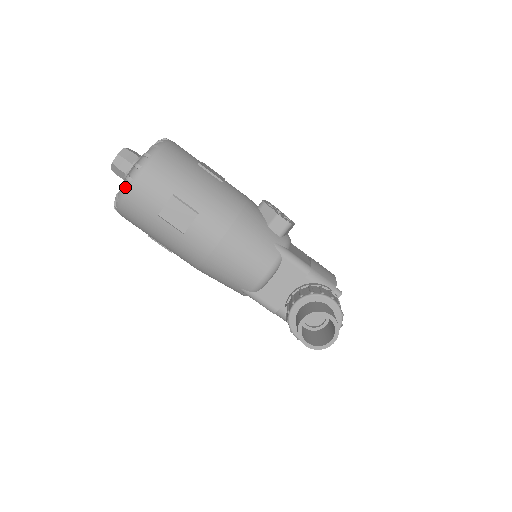
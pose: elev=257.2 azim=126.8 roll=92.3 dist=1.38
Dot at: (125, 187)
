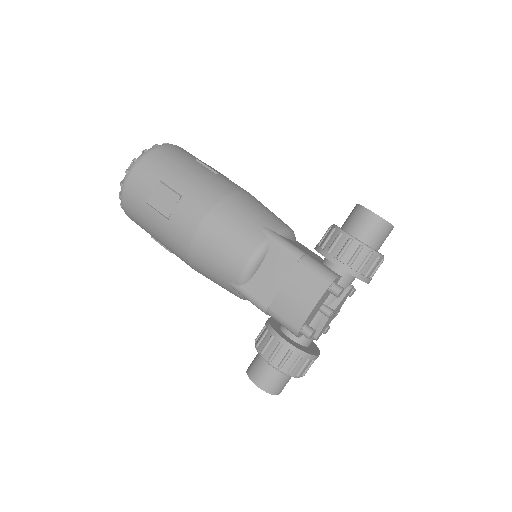
Dot at: occluded
